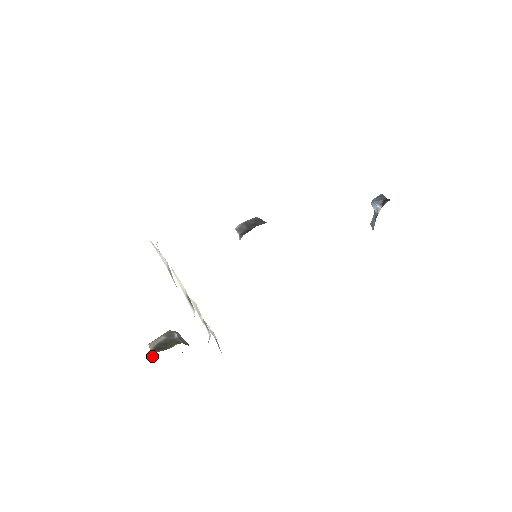
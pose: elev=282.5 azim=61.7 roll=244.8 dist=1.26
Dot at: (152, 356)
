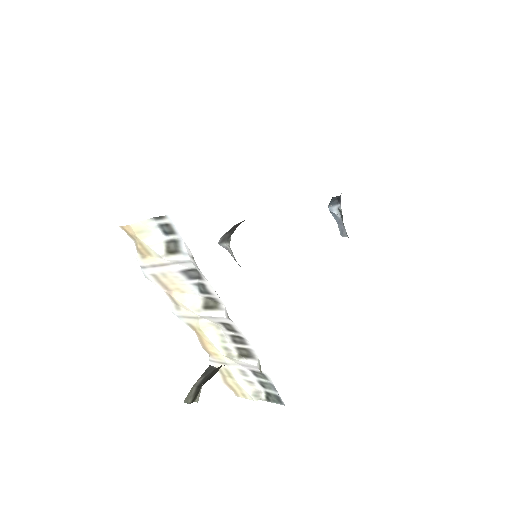
Dot at: (197, 400)
